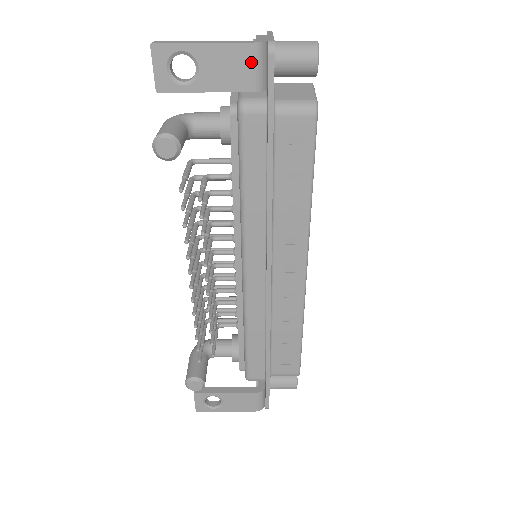
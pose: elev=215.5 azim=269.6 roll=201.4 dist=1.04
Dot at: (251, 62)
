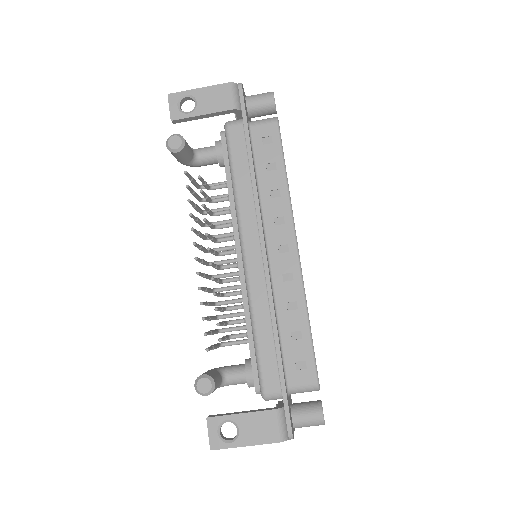
Dot at: (228, 93)
